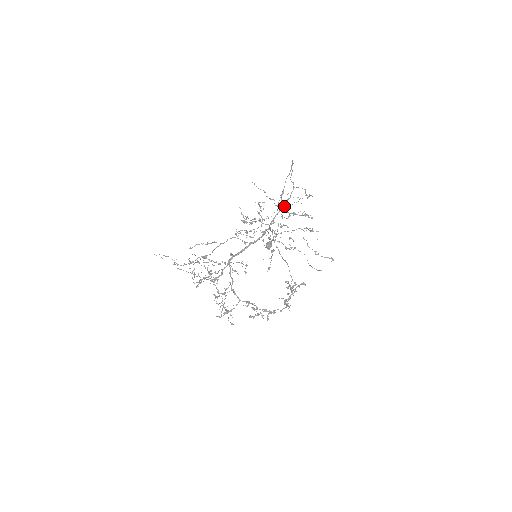
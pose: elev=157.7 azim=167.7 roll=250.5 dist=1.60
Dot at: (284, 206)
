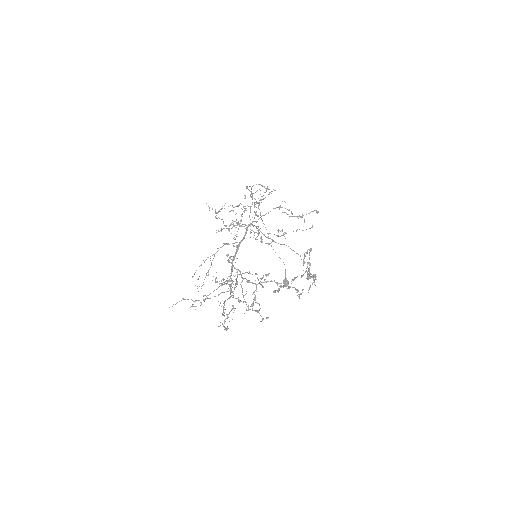
Dot at: (252, 203)
